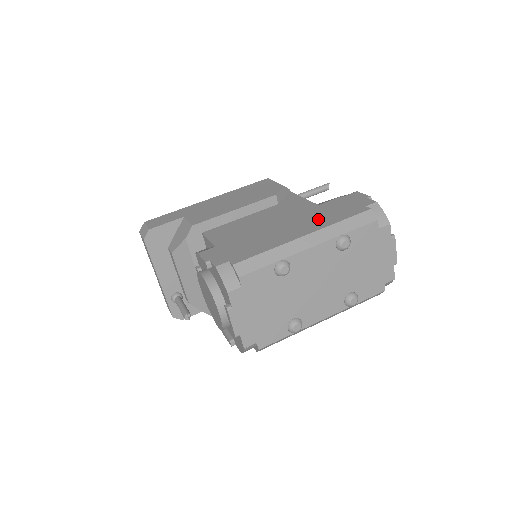
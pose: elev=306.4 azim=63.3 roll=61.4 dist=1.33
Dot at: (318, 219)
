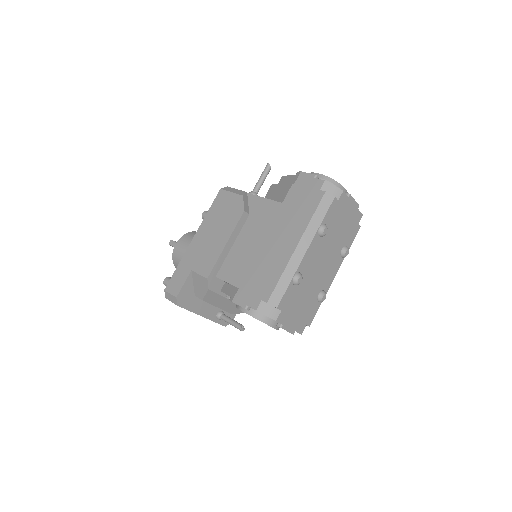
Dot at: (294, 222)
